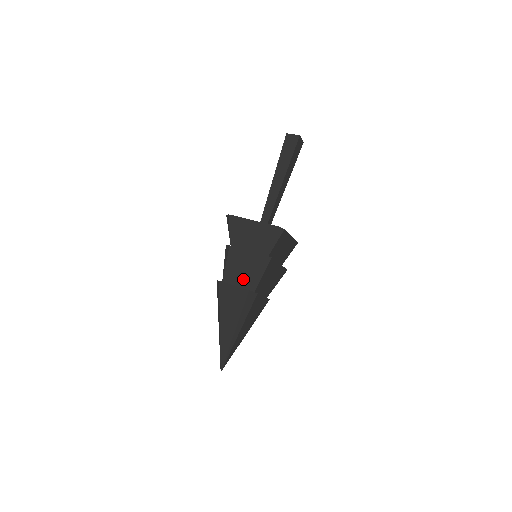
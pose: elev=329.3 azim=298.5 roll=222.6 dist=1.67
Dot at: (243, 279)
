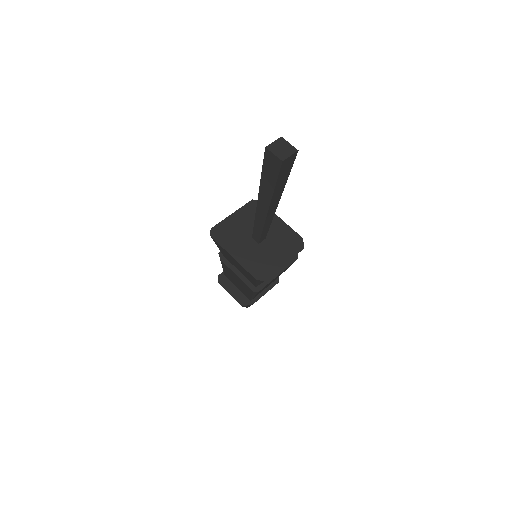
Dot at: (239, 287)
